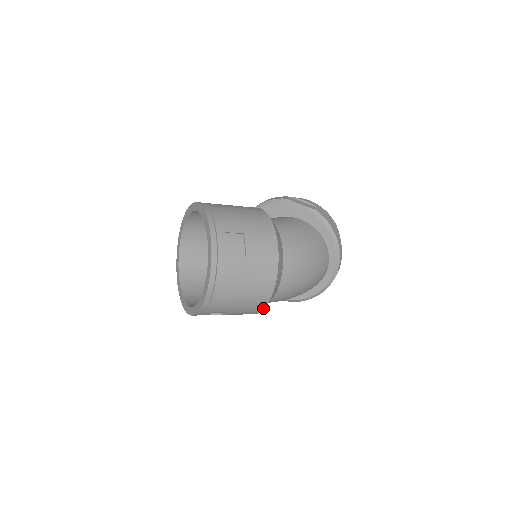
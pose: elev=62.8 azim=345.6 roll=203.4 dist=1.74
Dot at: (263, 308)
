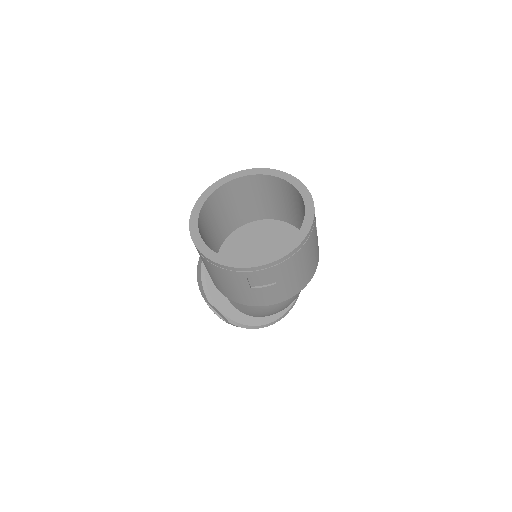
Dot at: (287, 298)
